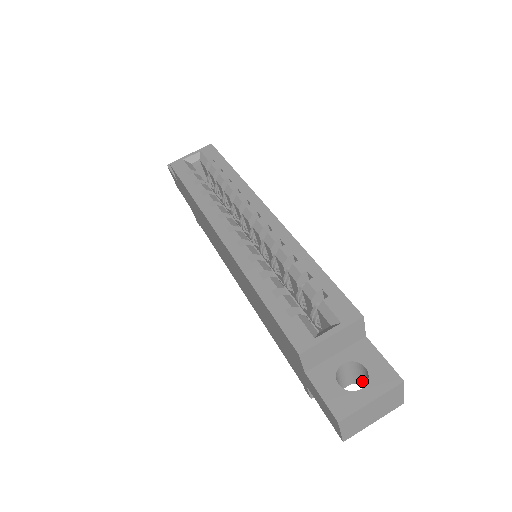
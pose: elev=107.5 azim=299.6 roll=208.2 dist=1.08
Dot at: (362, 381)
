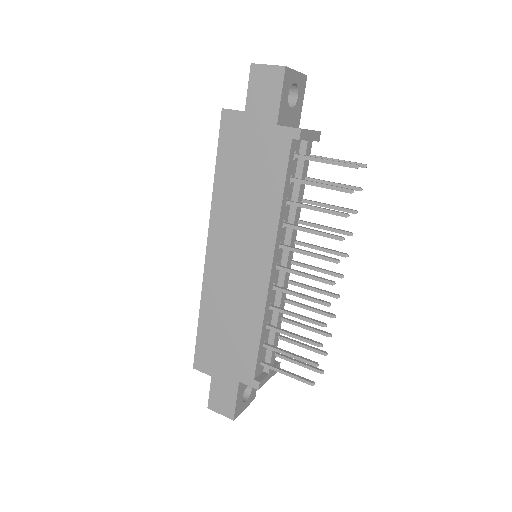
Dot at: (289, 102)
